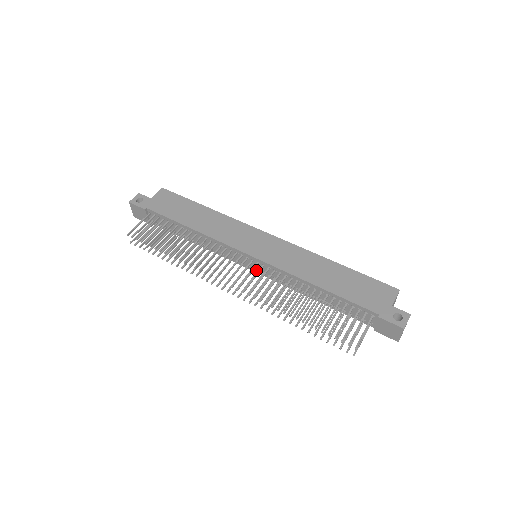
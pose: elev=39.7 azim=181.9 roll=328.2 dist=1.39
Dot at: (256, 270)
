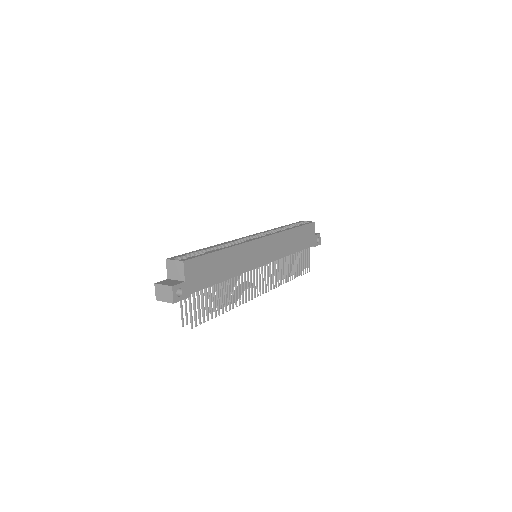
Dot at: occluded
